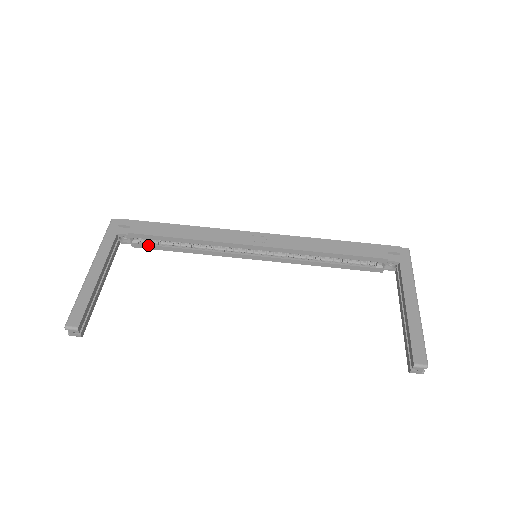
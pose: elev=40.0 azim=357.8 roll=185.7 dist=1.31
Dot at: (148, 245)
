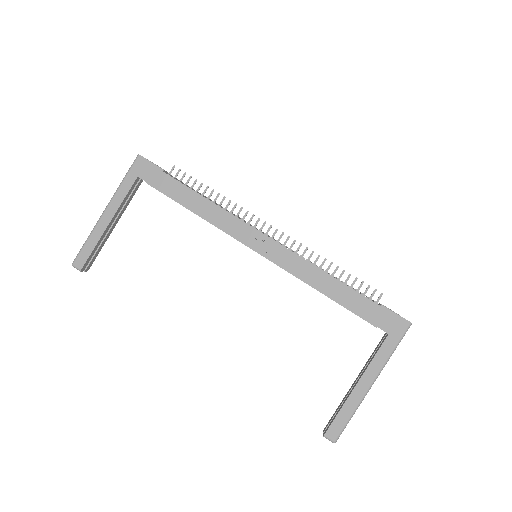
Dot at: occluded
